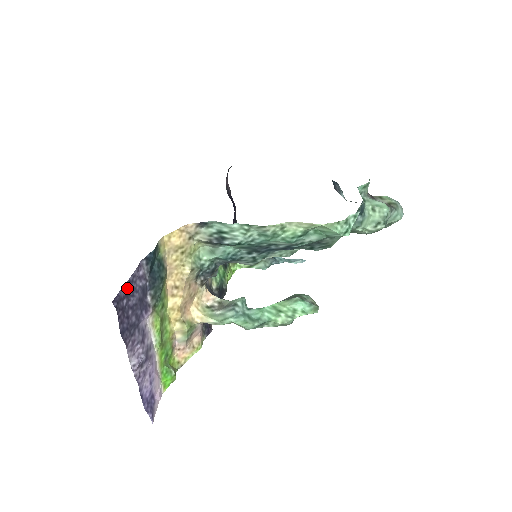
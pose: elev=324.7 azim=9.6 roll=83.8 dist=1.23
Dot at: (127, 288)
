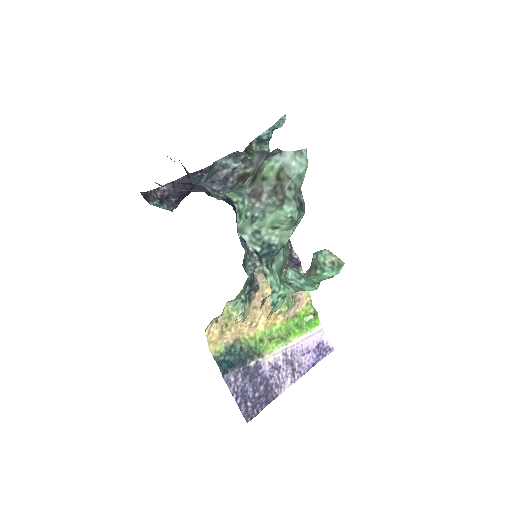
Dot at: (241, 402)
